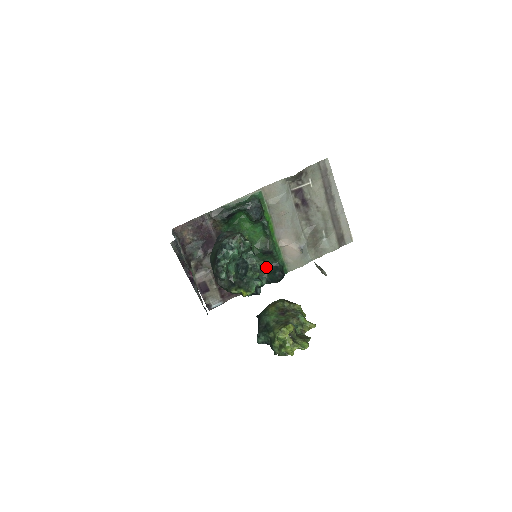
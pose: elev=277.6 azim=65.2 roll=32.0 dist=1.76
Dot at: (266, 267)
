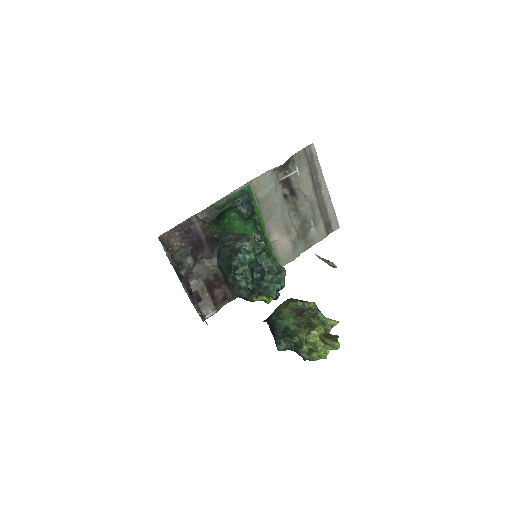
Dot at: (282, 267)
